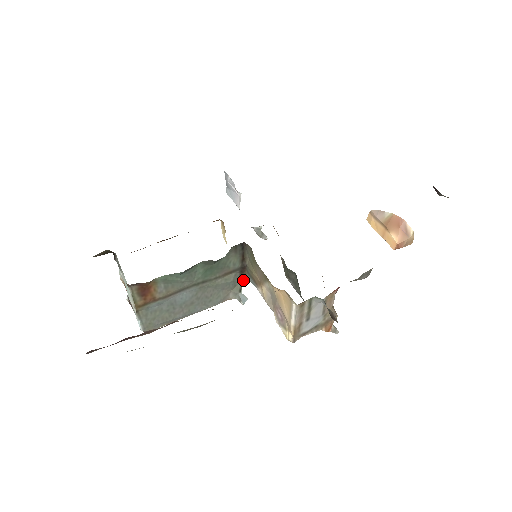
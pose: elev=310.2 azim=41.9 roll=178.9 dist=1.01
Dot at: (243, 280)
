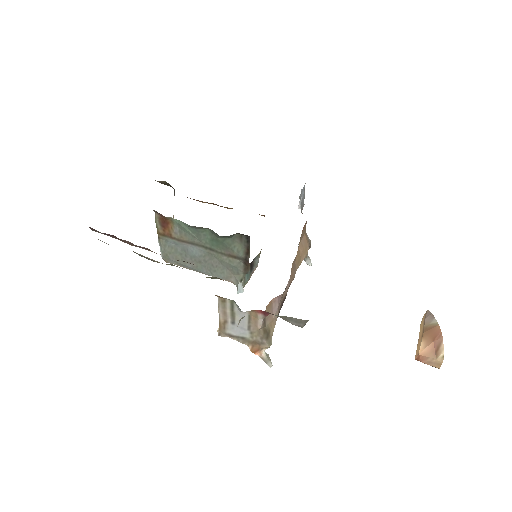
Dot at: (246, 273)
